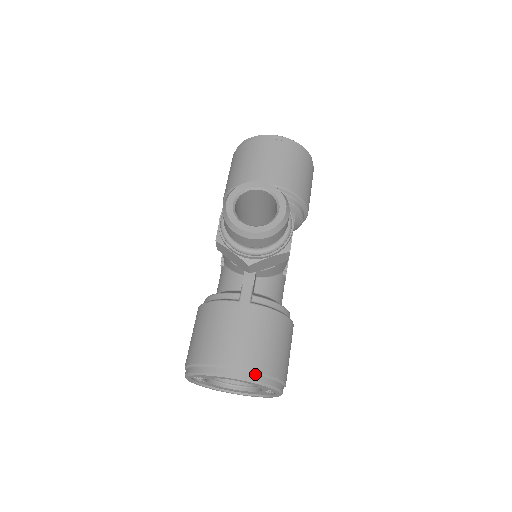
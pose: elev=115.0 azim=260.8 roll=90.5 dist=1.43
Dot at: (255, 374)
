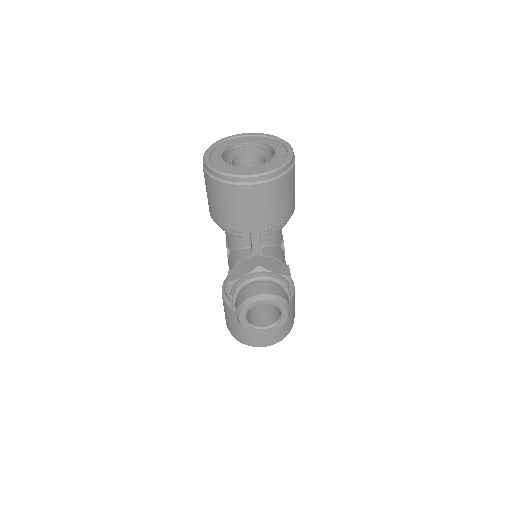
Dot at: (277, 340)
